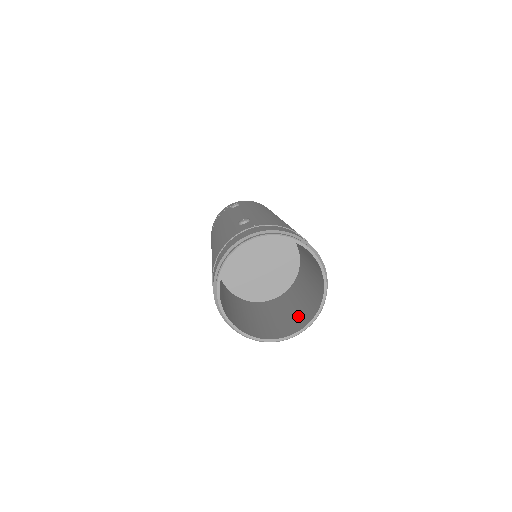
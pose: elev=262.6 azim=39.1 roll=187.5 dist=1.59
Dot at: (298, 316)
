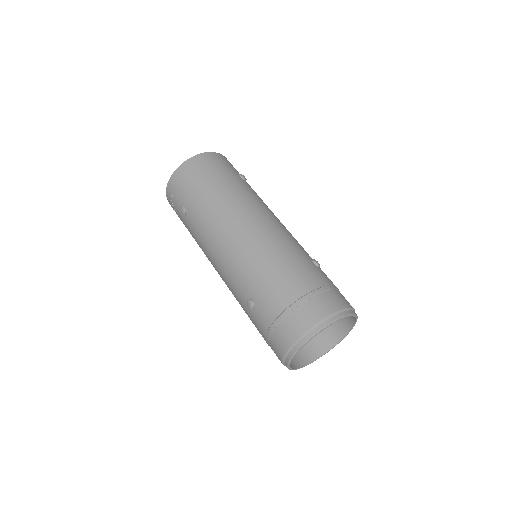
Dot at: occluded
